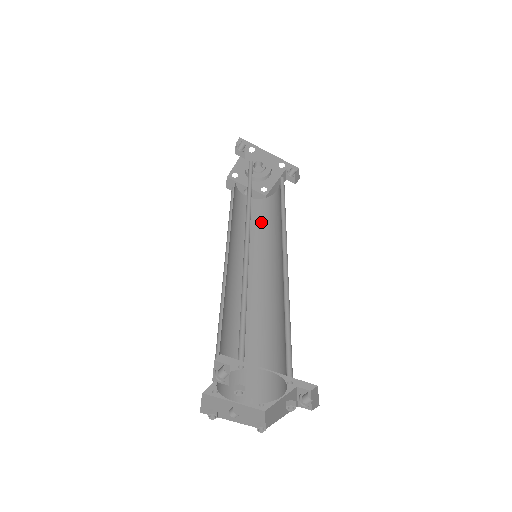
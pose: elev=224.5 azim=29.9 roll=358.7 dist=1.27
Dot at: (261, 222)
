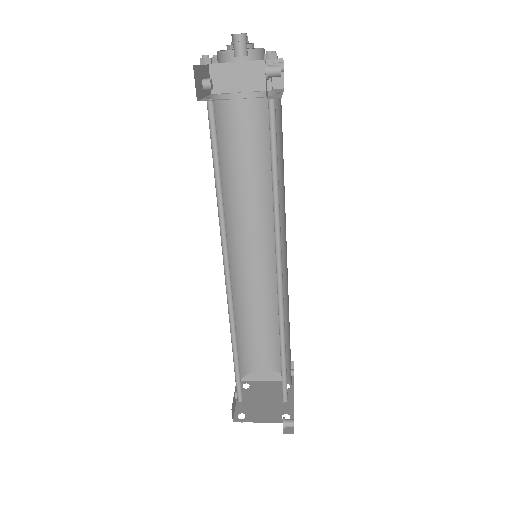
Dot at: (225, 154)
